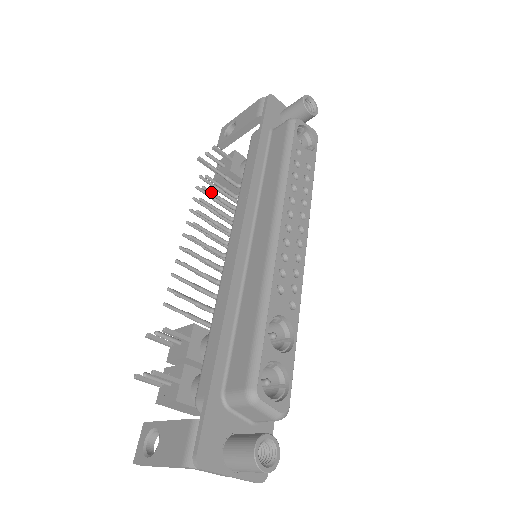
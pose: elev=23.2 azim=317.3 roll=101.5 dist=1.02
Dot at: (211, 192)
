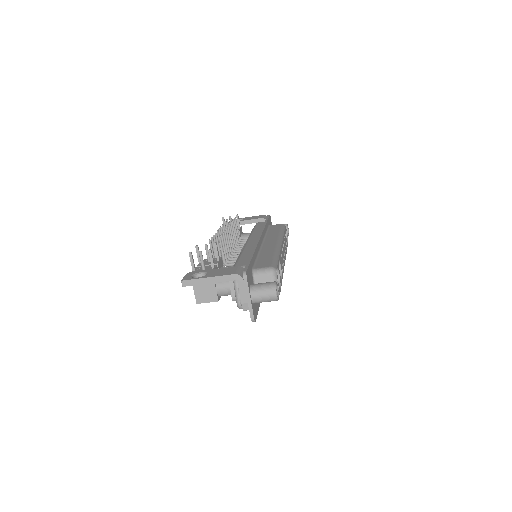
Dot at: occluded
